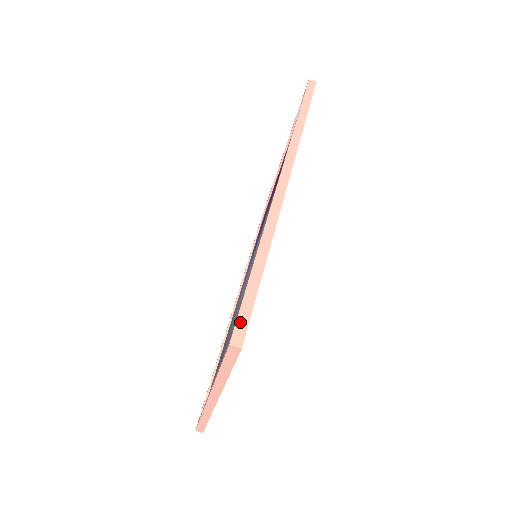
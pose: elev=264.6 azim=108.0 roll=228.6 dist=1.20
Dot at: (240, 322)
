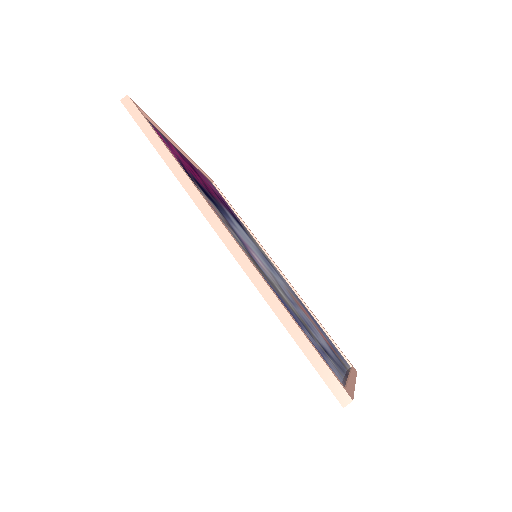
Dot at: (330, 384)
